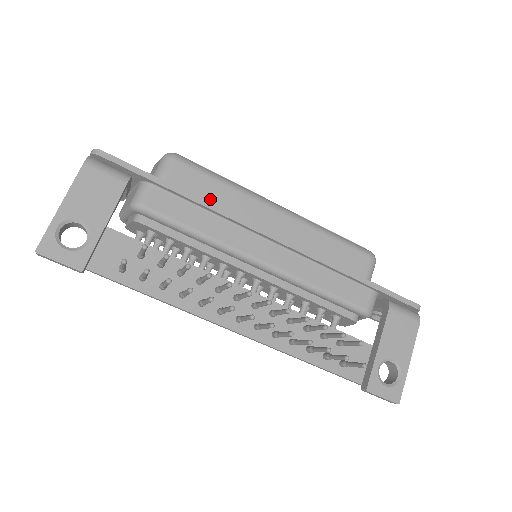
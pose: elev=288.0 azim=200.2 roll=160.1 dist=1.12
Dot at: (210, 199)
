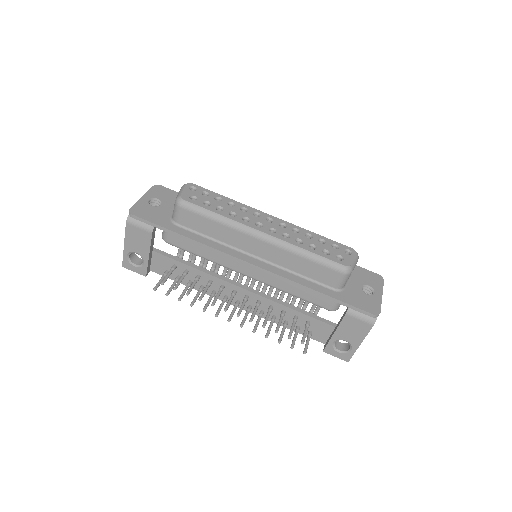
Dot at: (209, 232)
